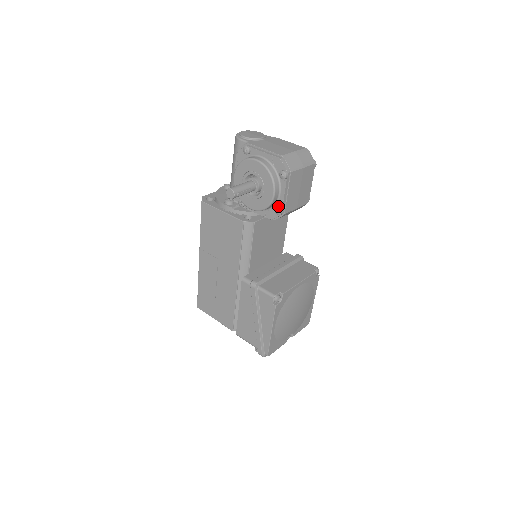
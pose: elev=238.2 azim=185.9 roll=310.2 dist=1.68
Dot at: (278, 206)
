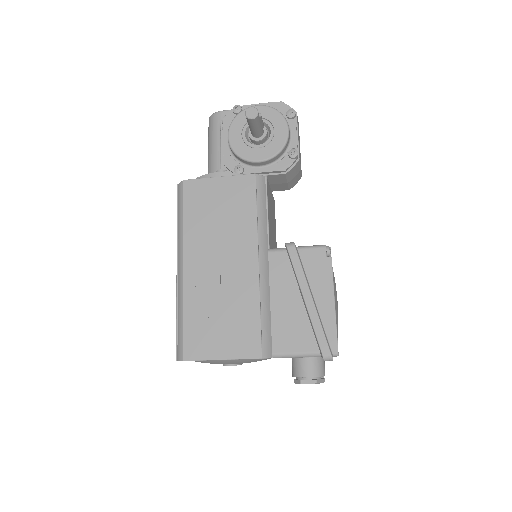
Dot at: (292, 149)
